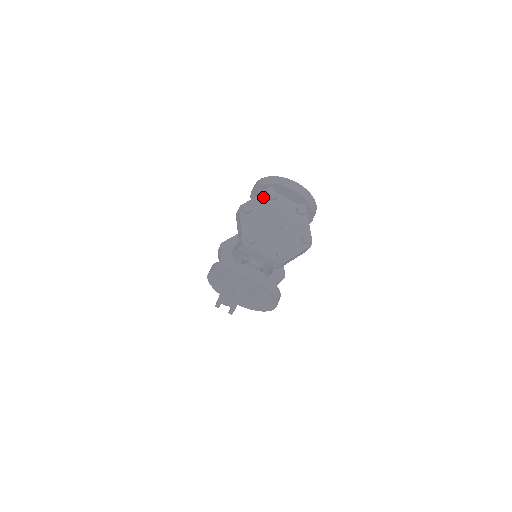
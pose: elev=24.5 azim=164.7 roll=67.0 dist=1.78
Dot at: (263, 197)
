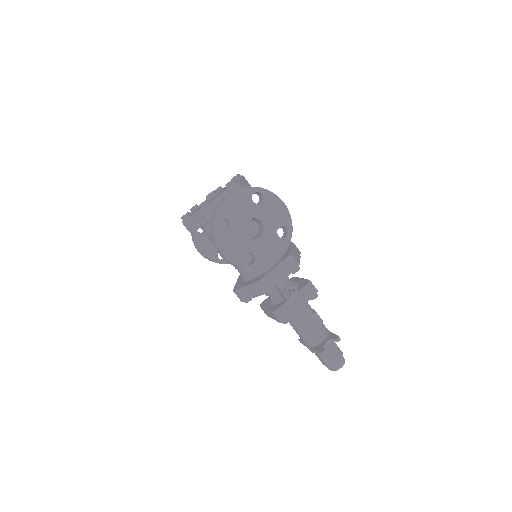
Dot at: occluded
